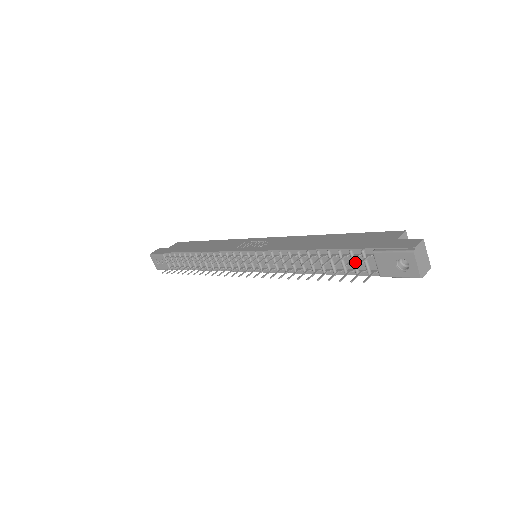
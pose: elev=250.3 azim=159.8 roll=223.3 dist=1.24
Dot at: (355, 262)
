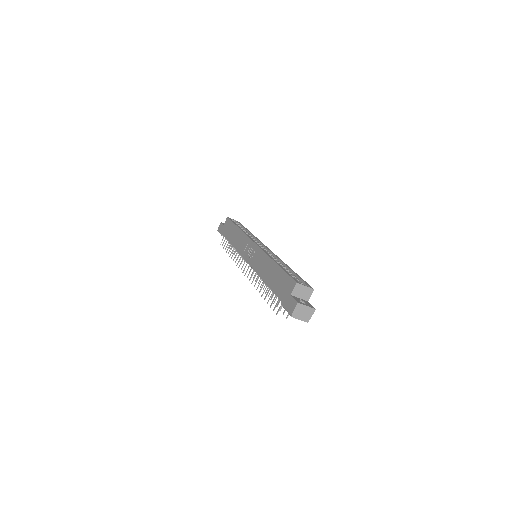
Dot at: occluded
